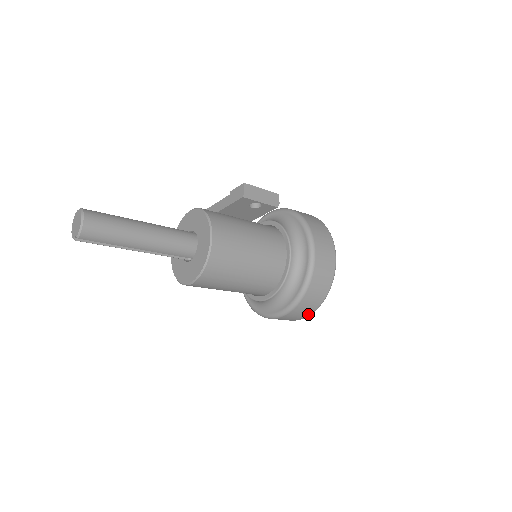
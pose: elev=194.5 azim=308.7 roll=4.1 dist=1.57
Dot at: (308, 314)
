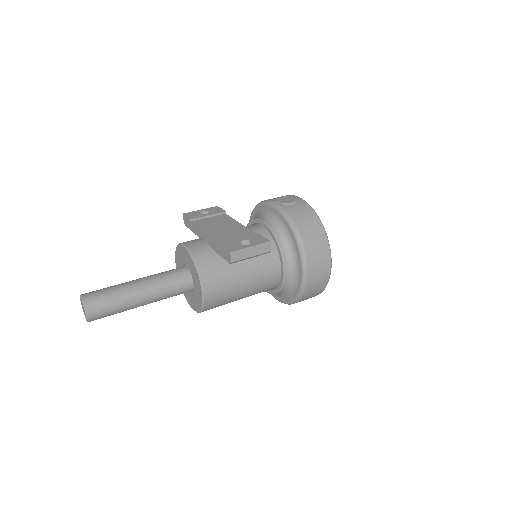
Dot at: occluded
